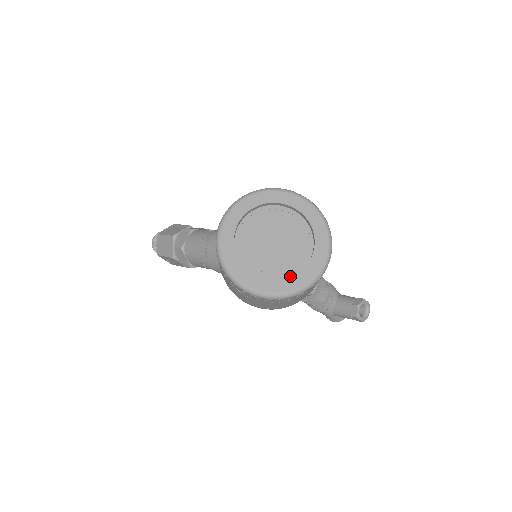
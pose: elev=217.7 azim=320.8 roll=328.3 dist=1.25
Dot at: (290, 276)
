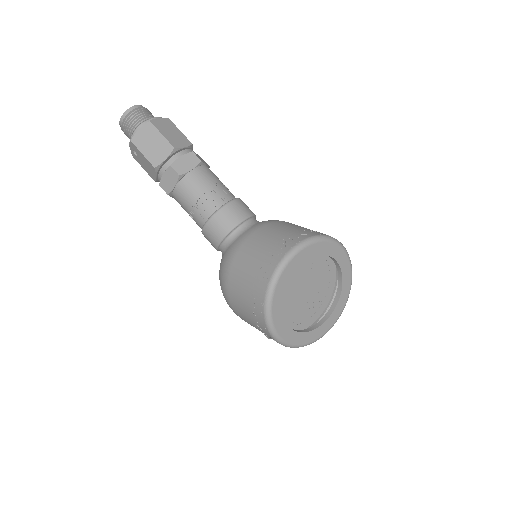
Dot at: (294, 322)
